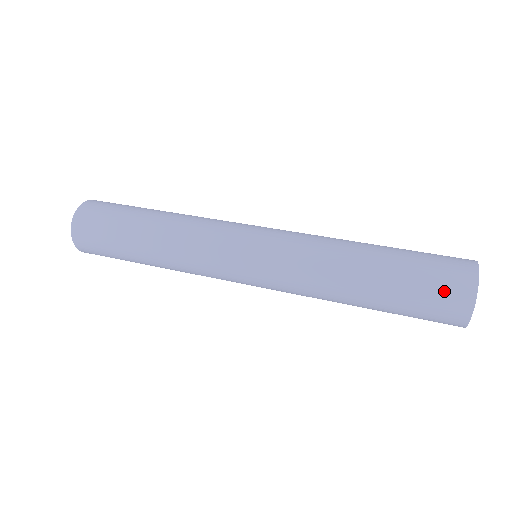
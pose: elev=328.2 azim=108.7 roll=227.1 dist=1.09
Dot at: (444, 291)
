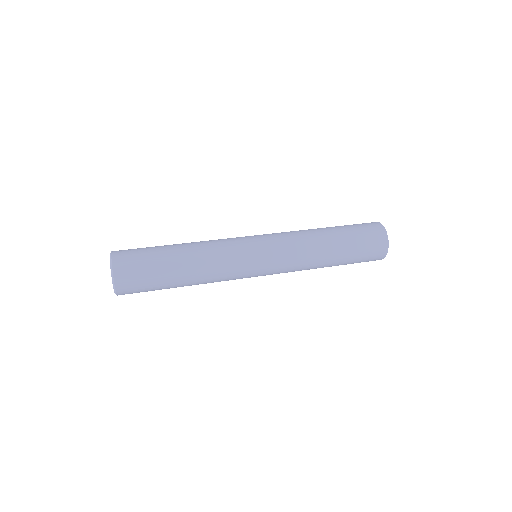
Dot at: (373, 251)
